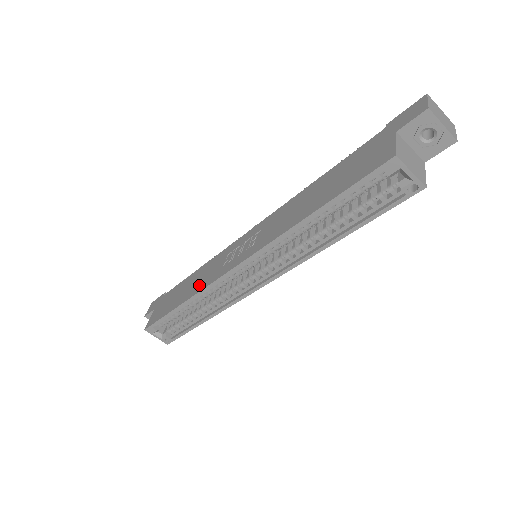
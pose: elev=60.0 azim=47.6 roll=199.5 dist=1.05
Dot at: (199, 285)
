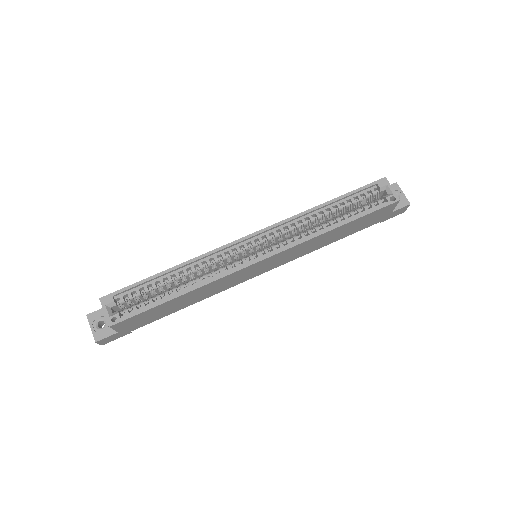
Dot at: occluded
